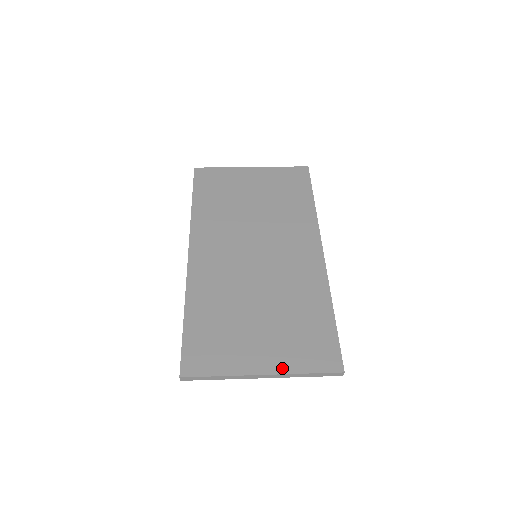
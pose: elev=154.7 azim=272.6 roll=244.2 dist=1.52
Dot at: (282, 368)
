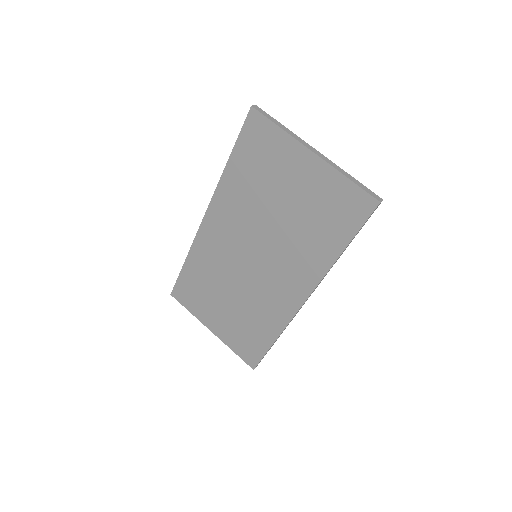
Dot at: (222, 338)
